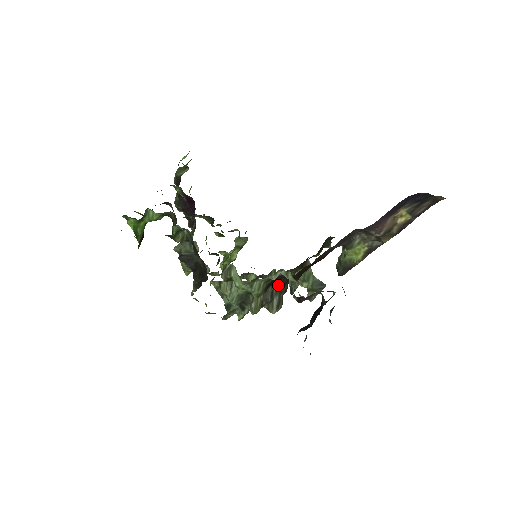
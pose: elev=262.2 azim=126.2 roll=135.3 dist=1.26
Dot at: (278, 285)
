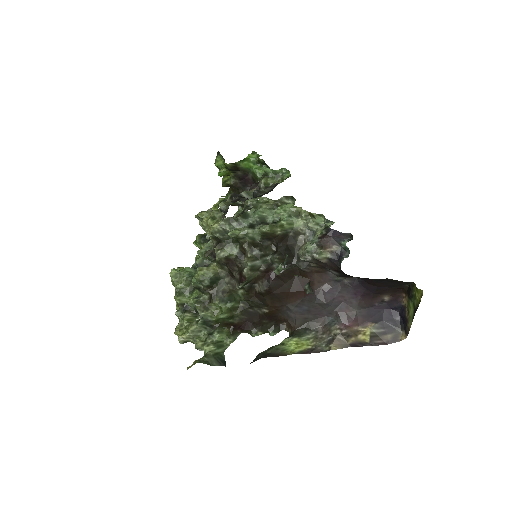
Dot at: (283, 250)
